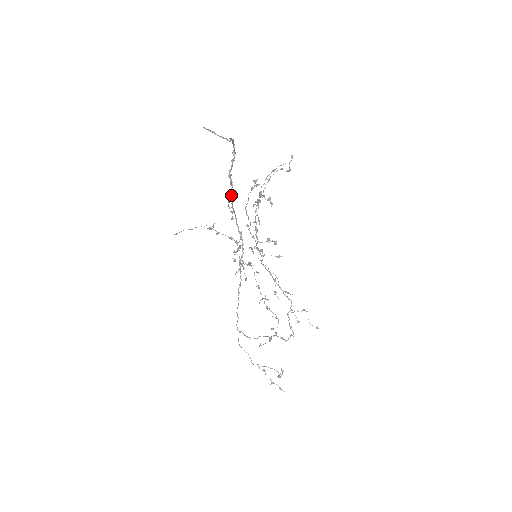
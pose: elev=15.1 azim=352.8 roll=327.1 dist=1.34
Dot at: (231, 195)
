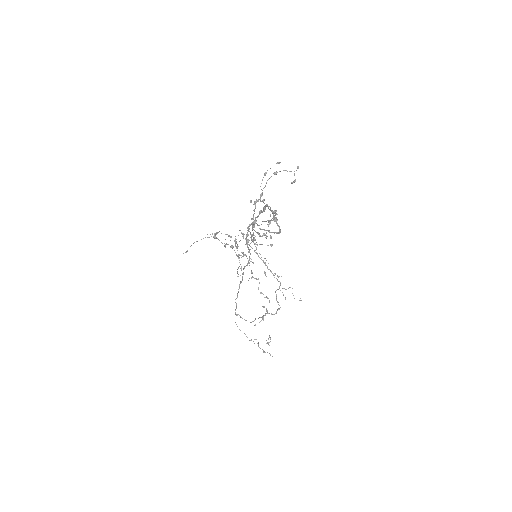
Dot at: occluded
